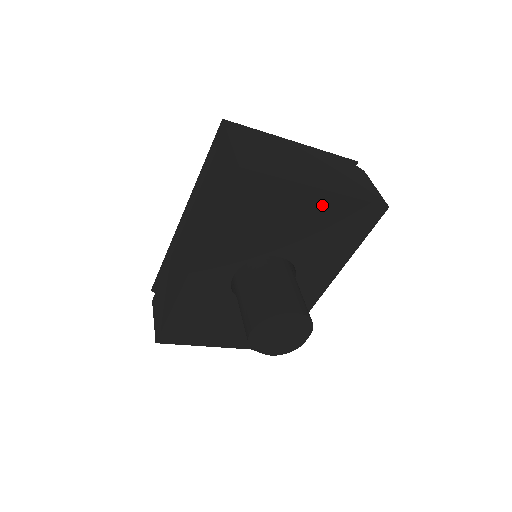
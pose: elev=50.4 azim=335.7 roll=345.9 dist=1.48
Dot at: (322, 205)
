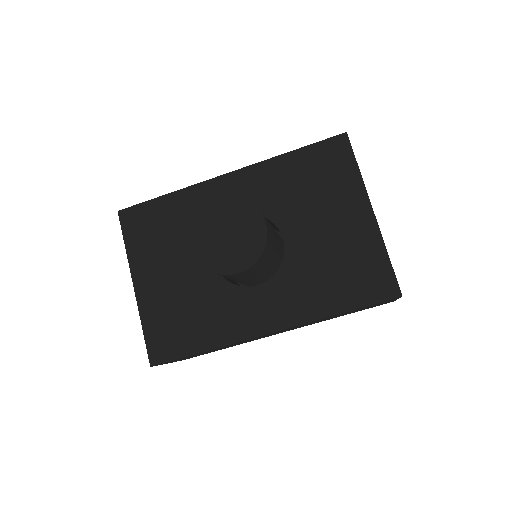
Dot at: (360, 227)
